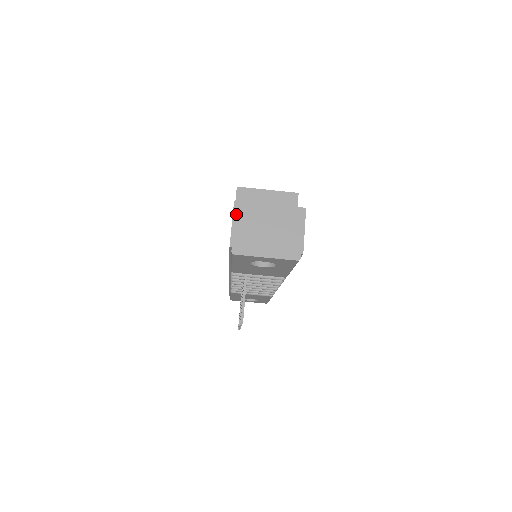
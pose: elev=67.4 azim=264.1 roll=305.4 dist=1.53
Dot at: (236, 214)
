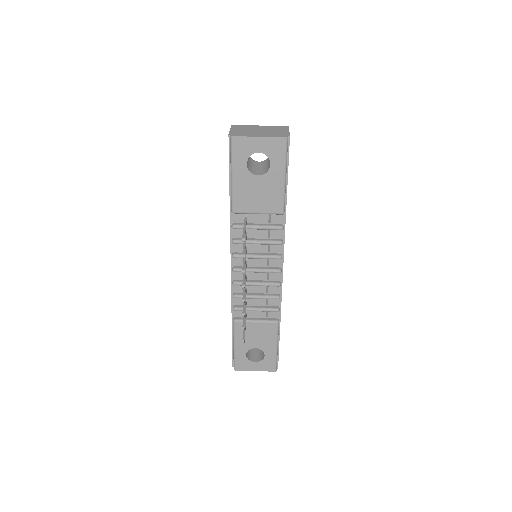
Dot at: (233, 128)
